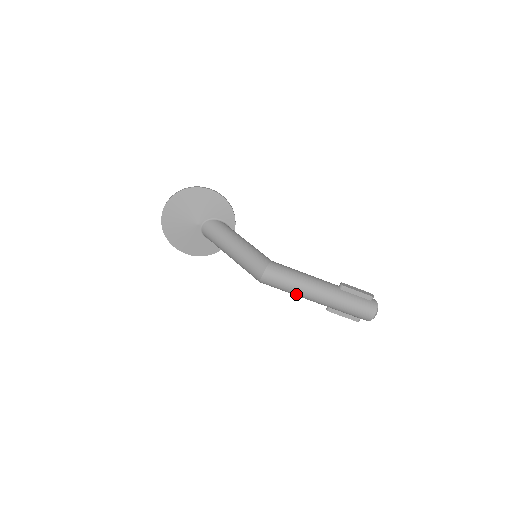
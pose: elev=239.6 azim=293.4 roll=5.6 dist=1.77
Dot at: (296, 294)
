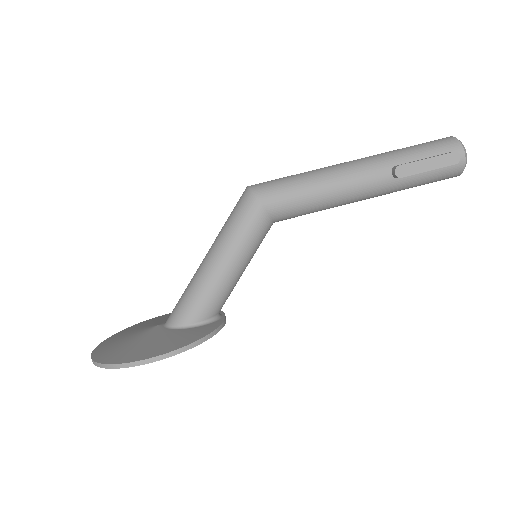
Dot at: (319, 175)
